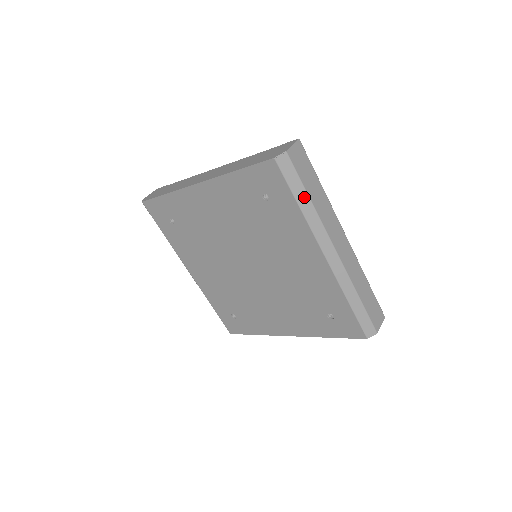
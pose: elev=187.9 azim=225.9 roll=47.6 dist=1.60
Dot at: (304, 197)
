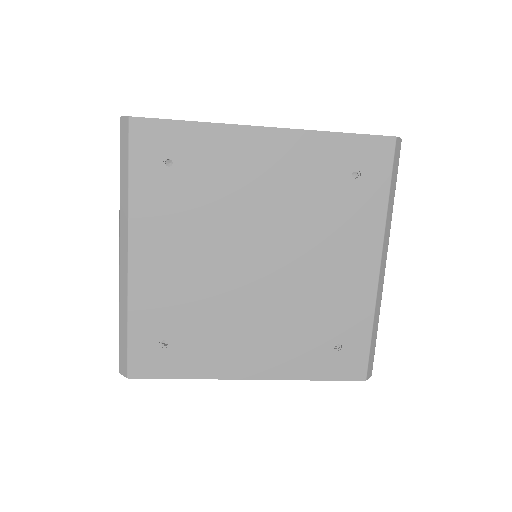
Dot at: (393, 192)
